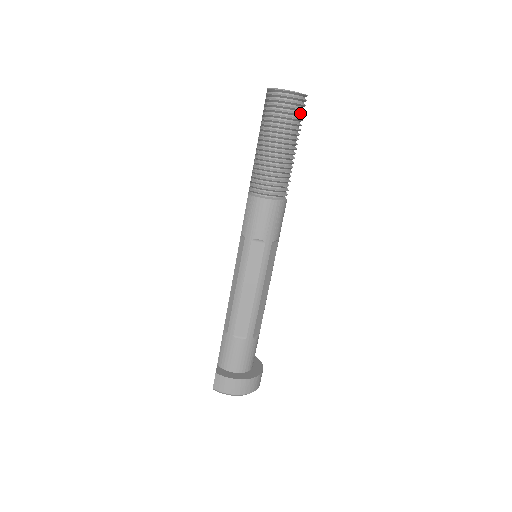
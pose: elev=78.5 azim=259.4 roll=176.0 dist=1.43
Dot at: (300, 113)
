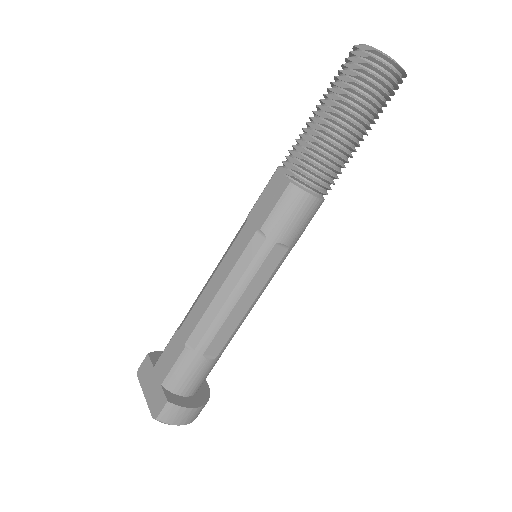
Dot at: occluded
